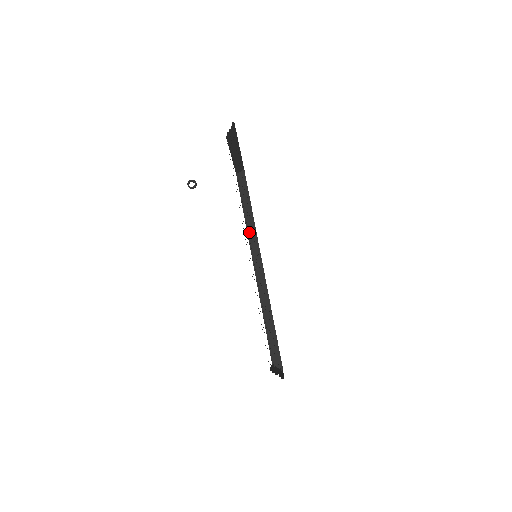
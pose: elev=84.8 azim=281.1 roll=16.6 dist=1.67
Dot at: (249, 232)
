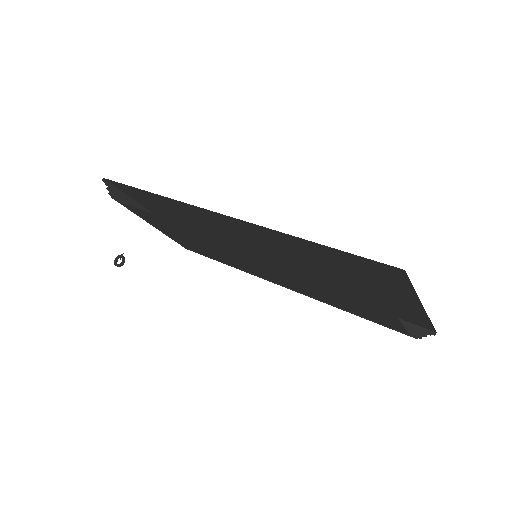
Dot at: occluded
